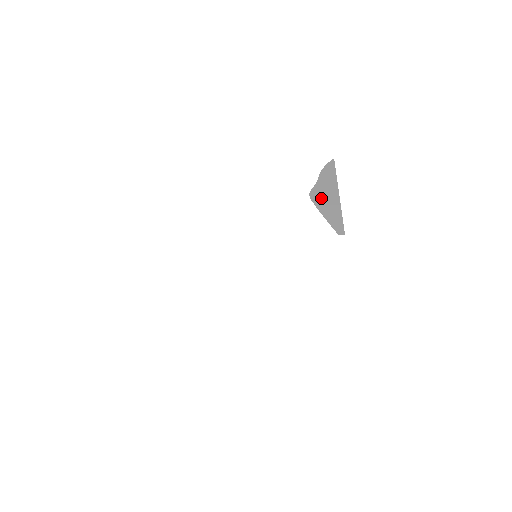
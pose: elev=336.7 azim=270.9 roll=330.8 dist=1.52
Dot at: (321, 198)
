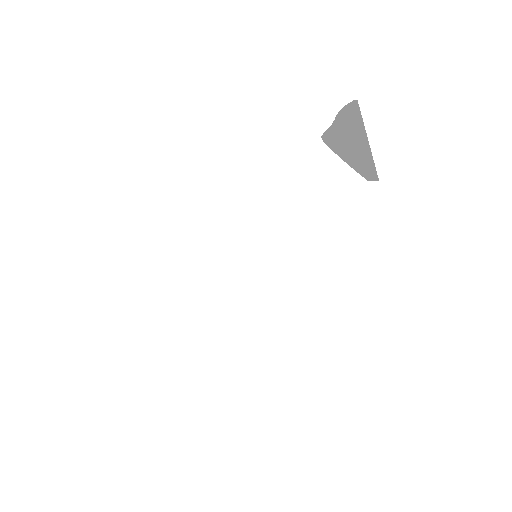
Dot at: (339, 140)
